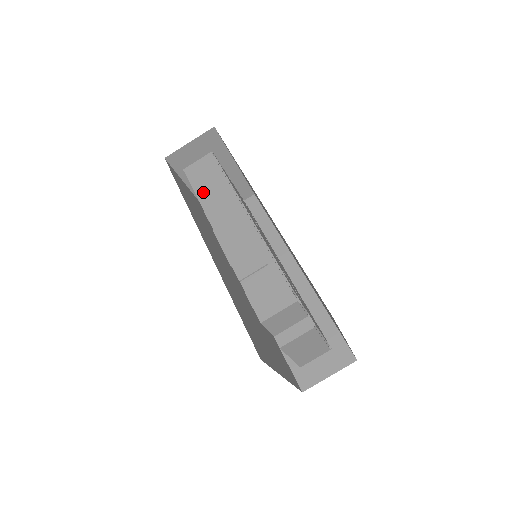
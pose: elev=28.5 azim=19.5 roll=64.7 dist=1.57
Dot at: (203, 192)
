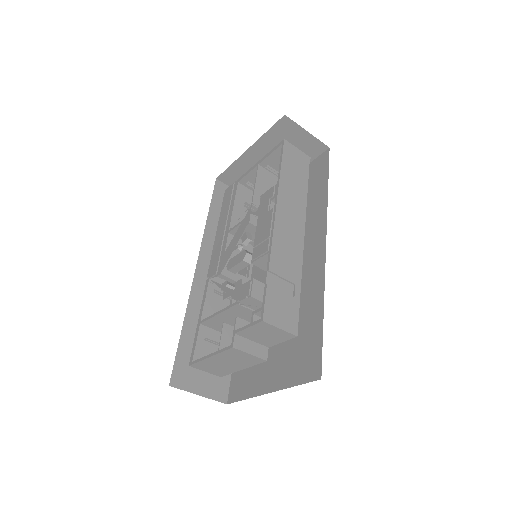
Dot at: (287, 174)
